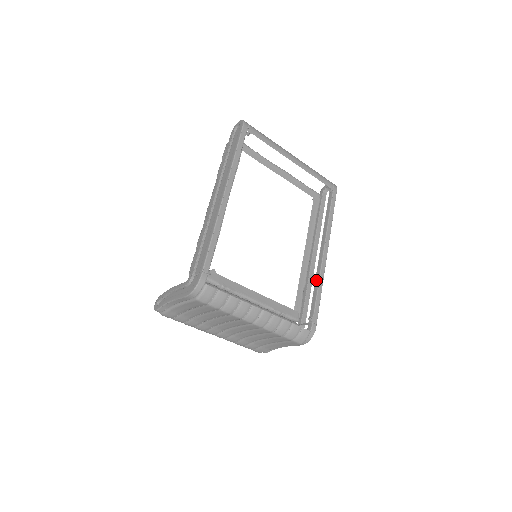
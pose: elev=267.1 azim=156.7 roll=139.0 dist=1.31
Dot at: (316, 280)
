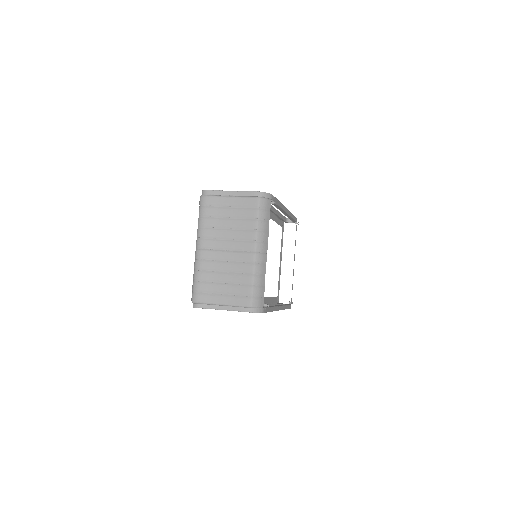
Dot at: occluded
